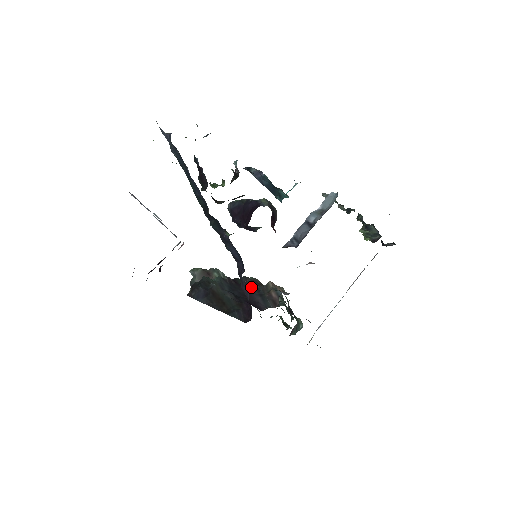
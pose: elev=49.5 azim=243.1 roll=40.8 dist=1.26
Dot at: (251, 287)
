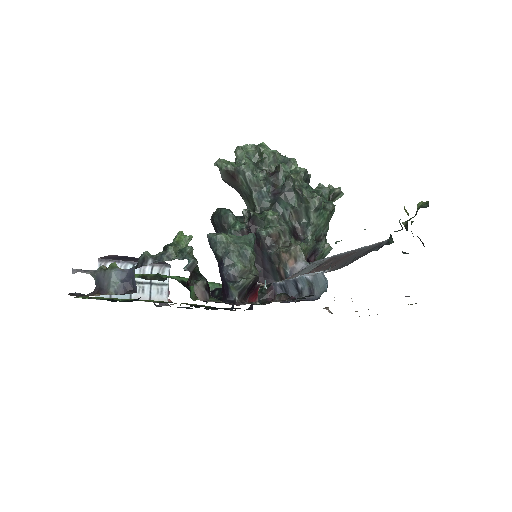
Dot at: (264, 250)
